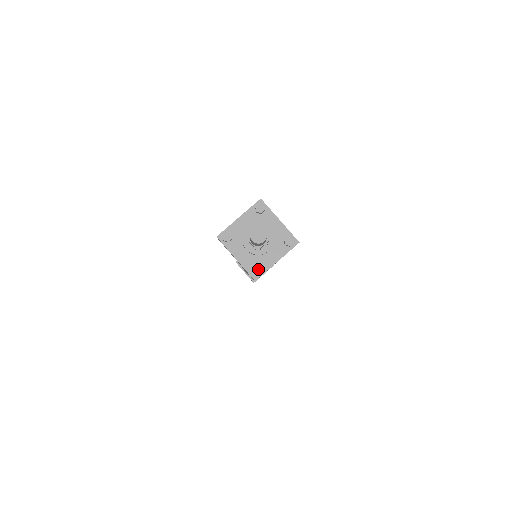
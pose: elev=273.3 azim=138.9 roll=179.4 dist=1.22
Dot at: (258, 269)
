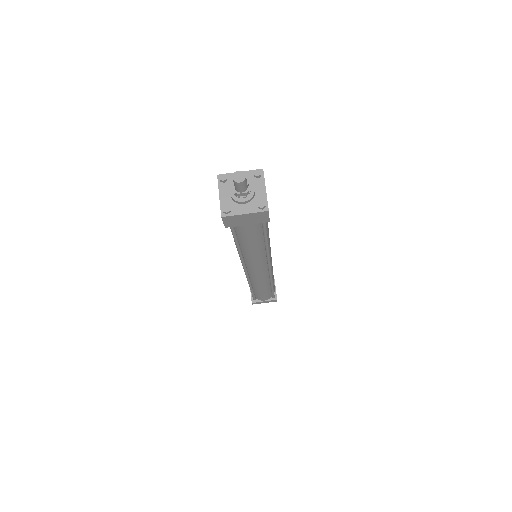
Dot at: (262, 203)
